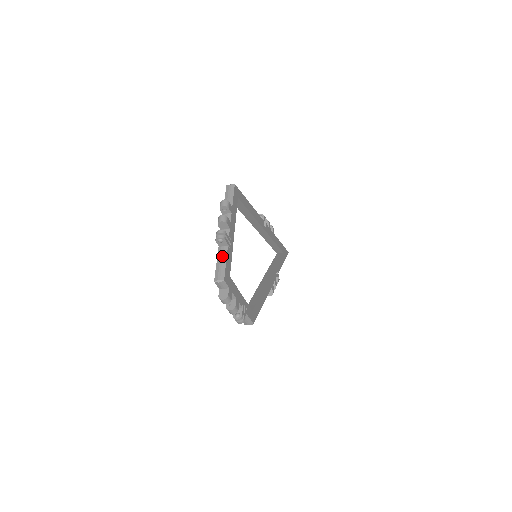
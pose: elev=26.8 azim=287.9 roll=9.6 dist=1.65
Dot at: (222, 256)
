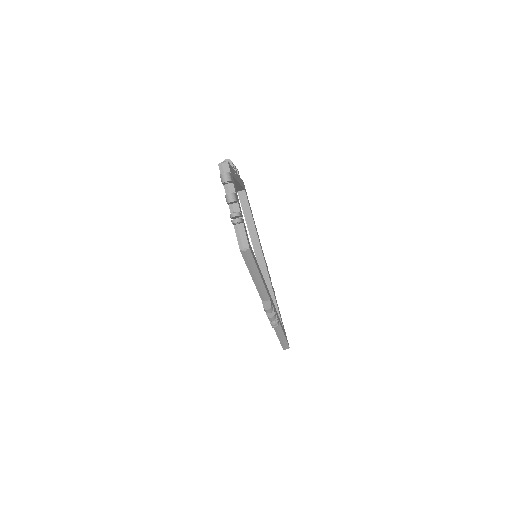
Dot at: occluded
